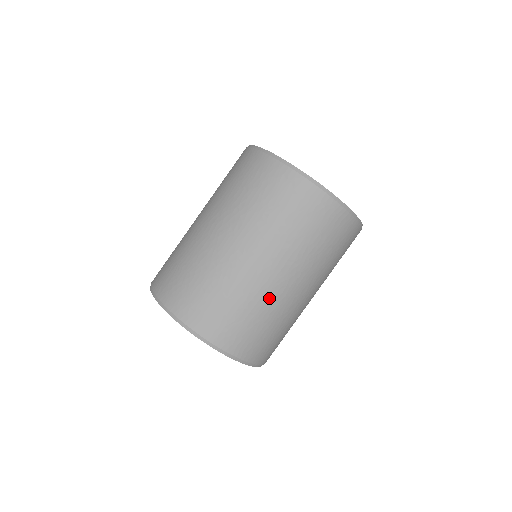
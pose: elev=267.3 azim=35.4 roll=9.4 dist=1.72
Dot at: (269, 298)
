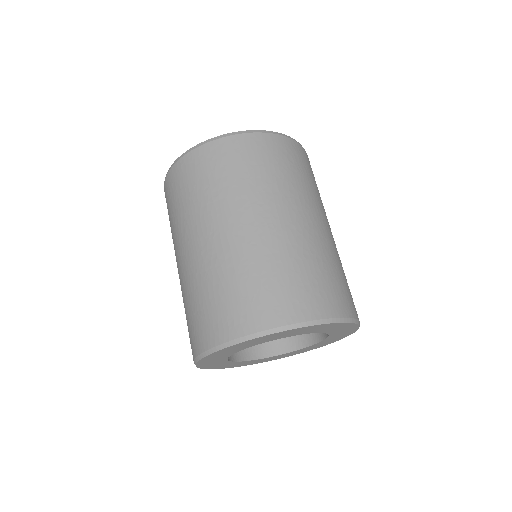
Dot at: (263, 247)
